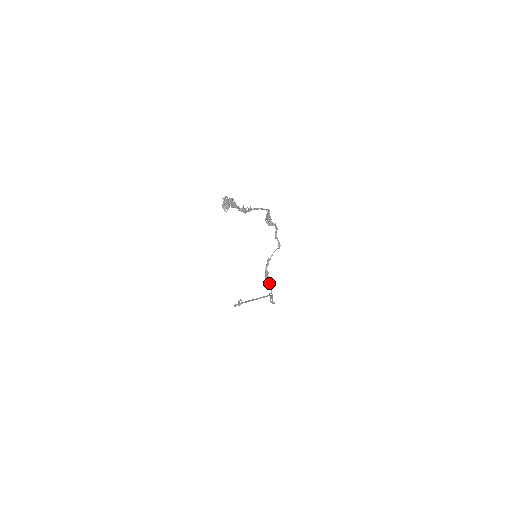
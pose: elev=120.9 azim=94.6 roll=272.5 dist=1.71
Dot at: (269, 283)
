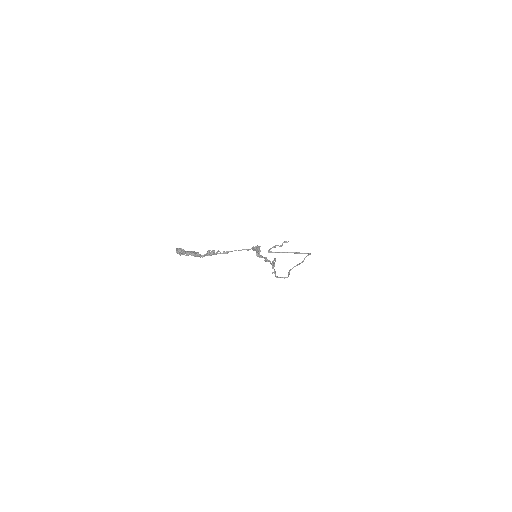
Dot at: occluded
